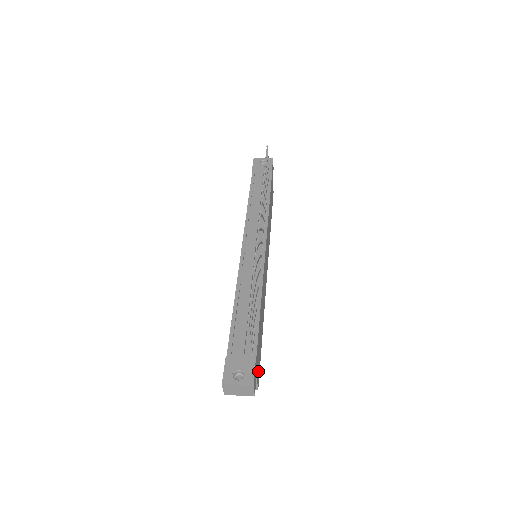
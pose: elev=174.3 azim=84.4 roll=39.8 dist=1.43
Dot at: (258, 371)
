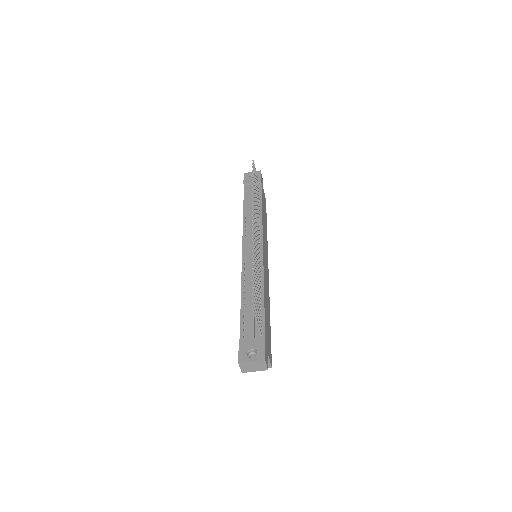
Dot at: (269, 351)
